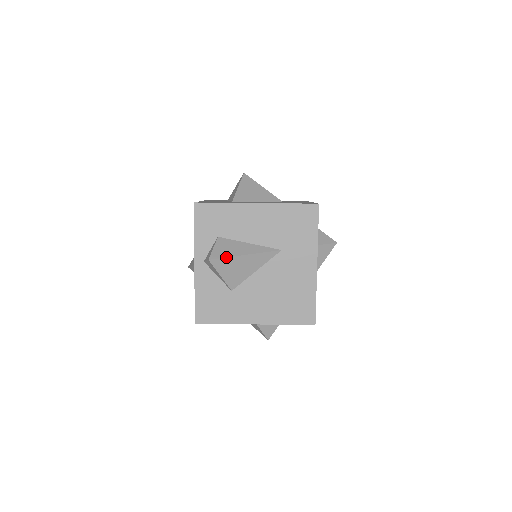
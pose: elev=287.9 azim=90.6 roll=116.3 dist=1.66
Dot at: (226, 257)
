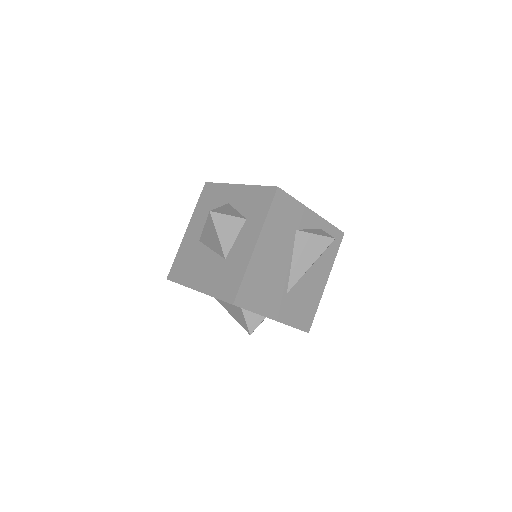
Dot at: occluded
